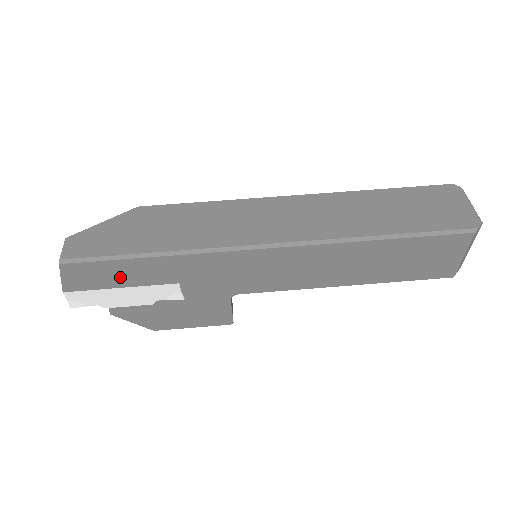
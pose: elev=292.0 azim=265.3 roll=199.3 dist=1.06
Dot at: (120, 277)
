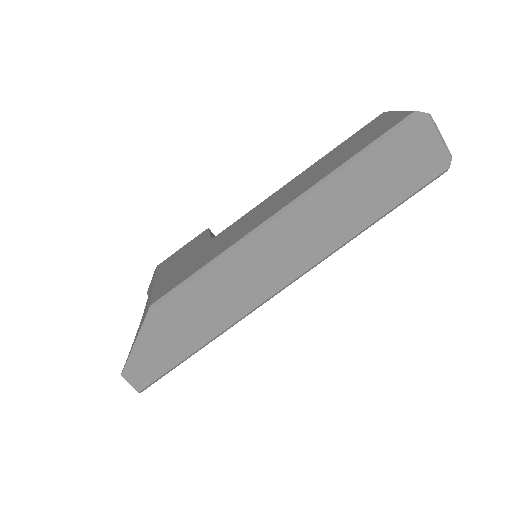
Dot at: occluded
